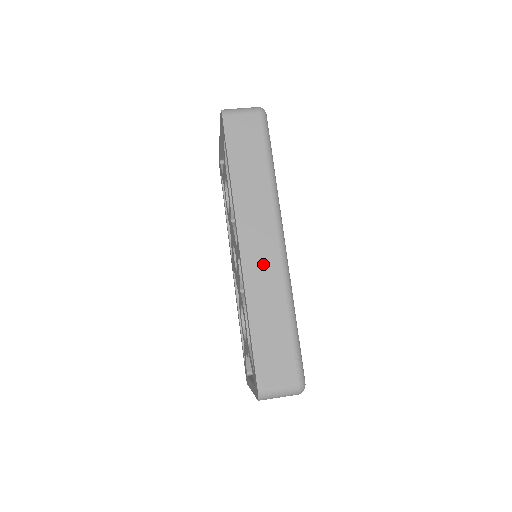
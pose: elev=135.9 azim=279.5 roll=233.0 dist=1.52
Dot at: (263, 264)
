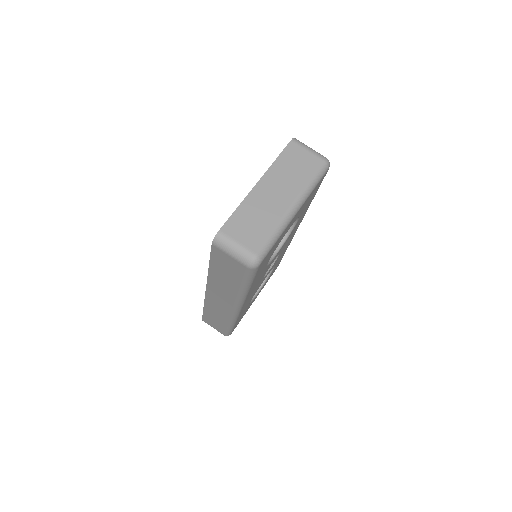
Dot at: (219, 306)
